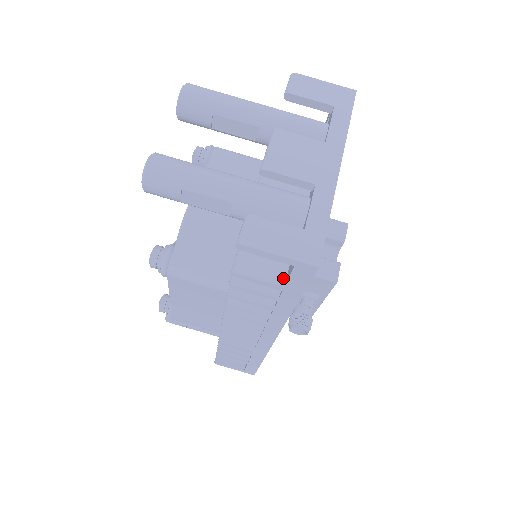
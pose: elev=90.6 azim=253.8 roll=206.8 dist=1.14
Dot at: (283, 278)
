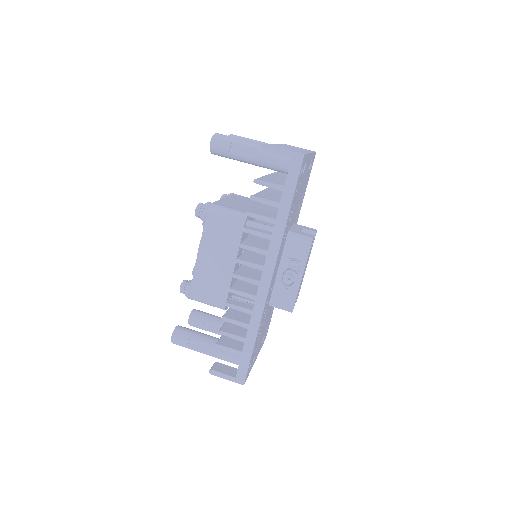
Dot at: (283, 185)
